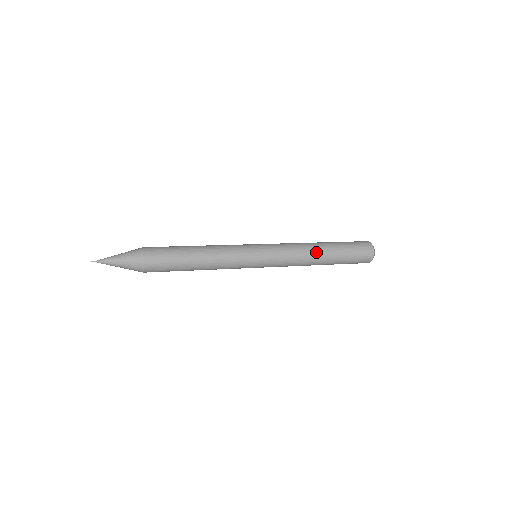
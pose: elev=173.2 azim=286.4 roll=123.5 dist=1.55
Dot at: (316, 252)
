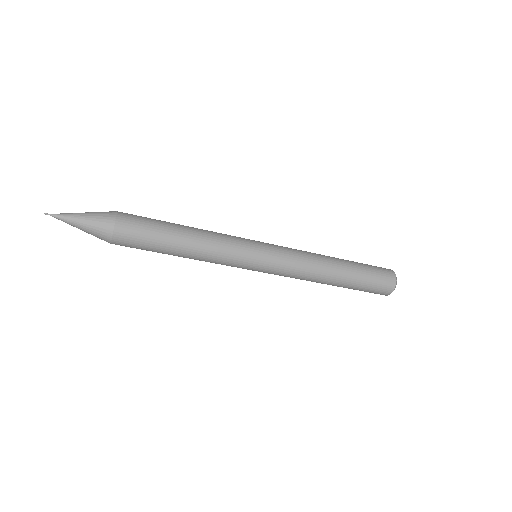
Dot at: (328, 258)
